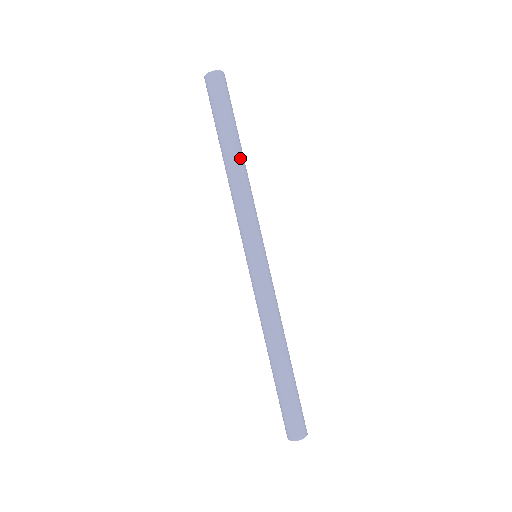
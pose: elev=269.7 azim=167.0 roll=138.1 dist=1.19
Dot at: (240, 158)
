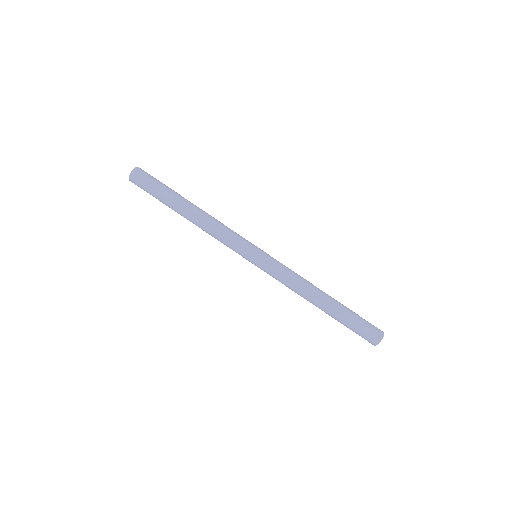
Dot at: (196, 206)
